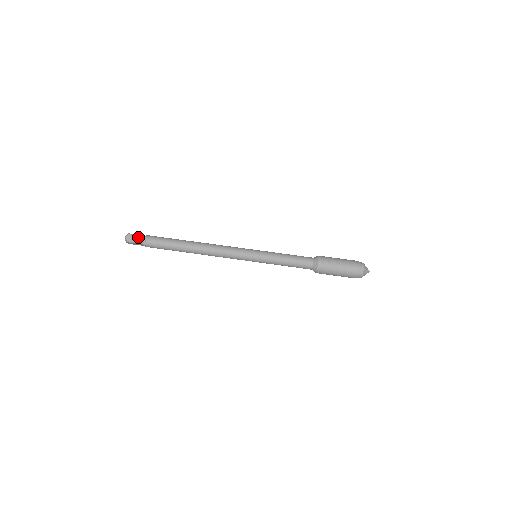
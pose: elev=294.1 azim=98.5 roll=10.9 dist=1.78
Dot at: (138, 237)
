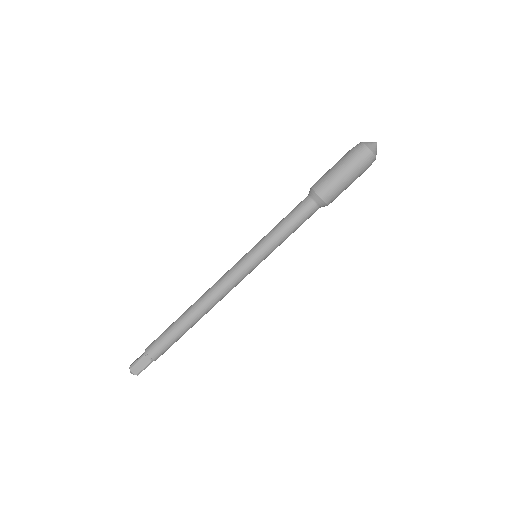
Dot at: (141, 362)
